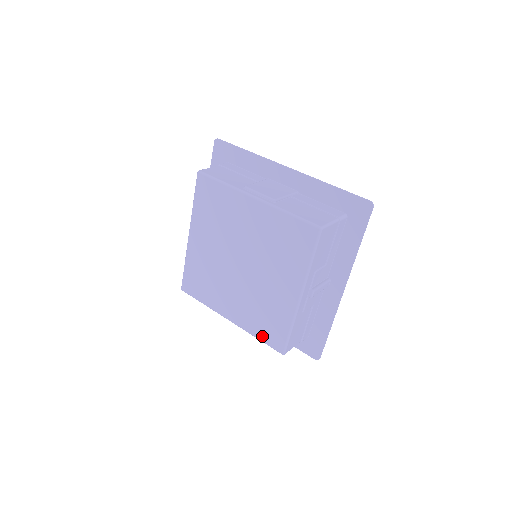
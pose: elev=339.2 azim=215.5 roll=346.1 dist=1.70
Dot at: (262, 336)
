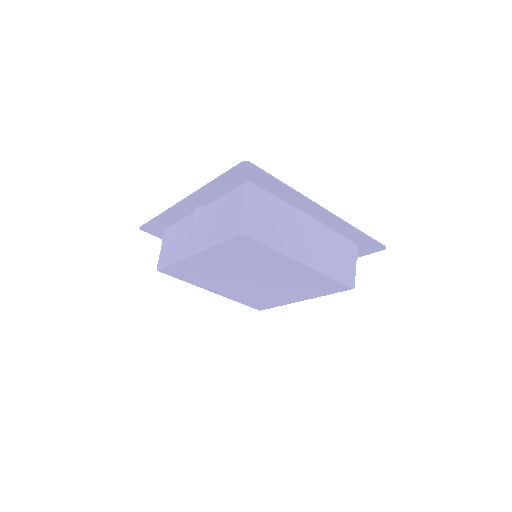
Dot at: (246, 303)
